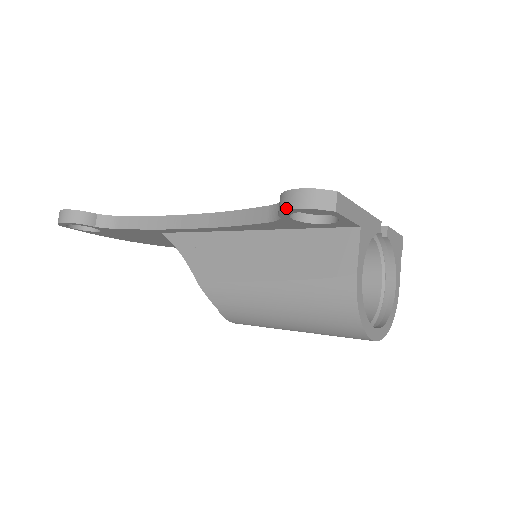
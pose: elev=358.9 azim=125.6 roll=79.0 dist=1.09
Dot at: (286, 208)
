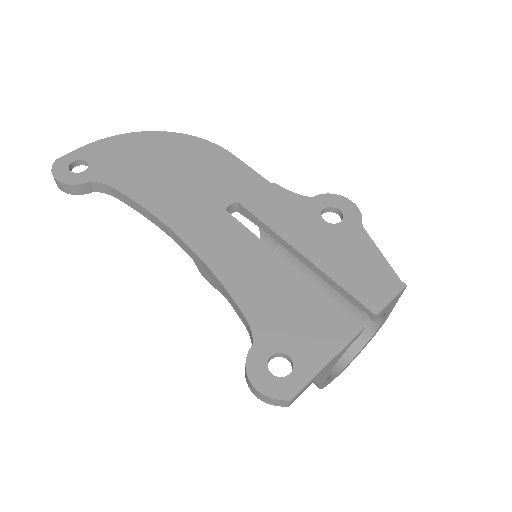
Dot at: occluded
